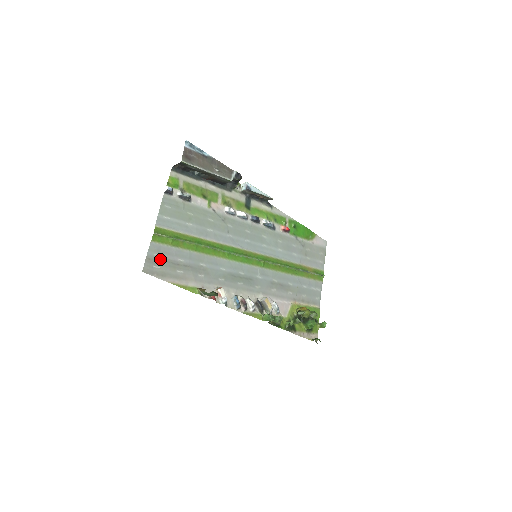
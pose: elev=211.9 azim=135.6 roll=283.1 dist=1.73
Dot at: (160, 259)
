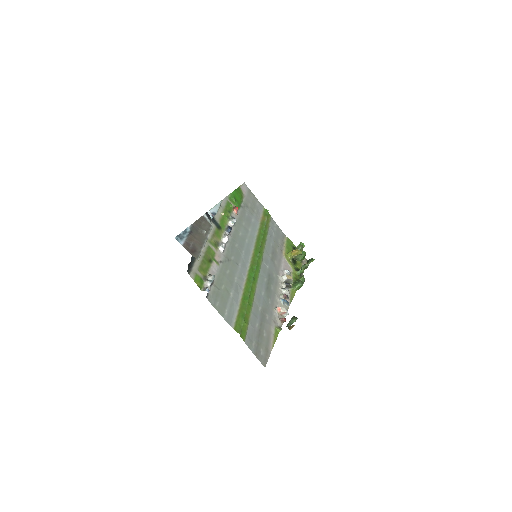
Dot at: (256, 344)
